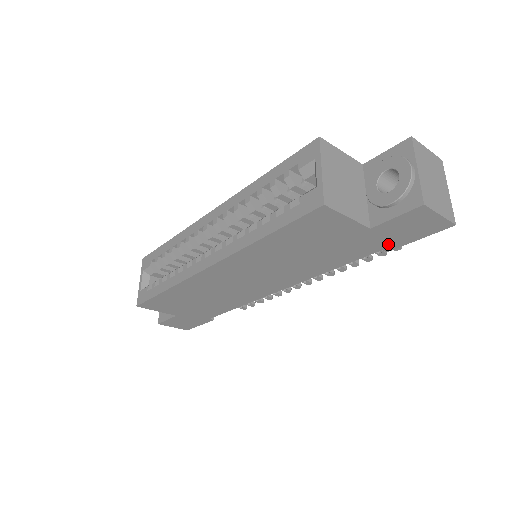
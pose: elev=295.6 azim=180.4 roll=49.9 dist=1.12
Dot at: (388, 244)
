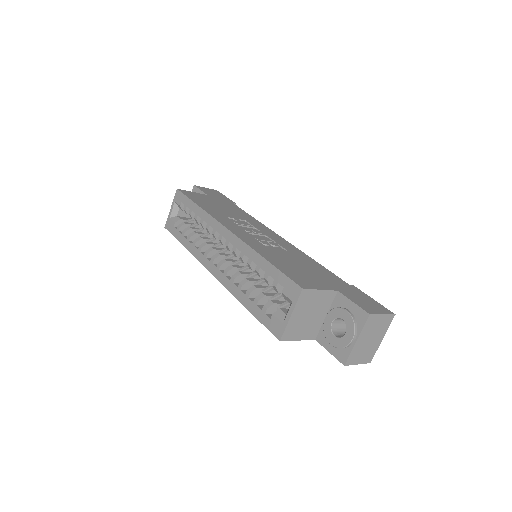
Dot at: occluded
